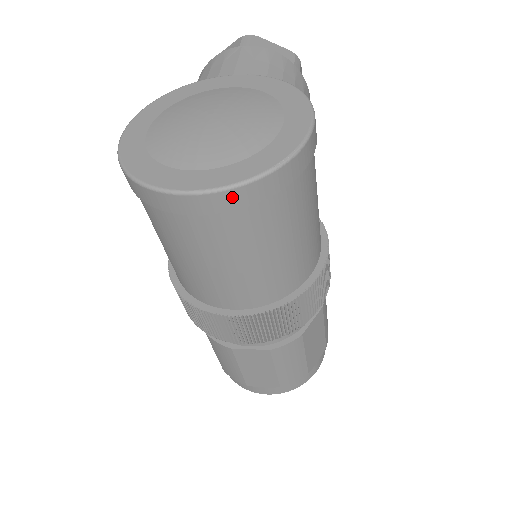
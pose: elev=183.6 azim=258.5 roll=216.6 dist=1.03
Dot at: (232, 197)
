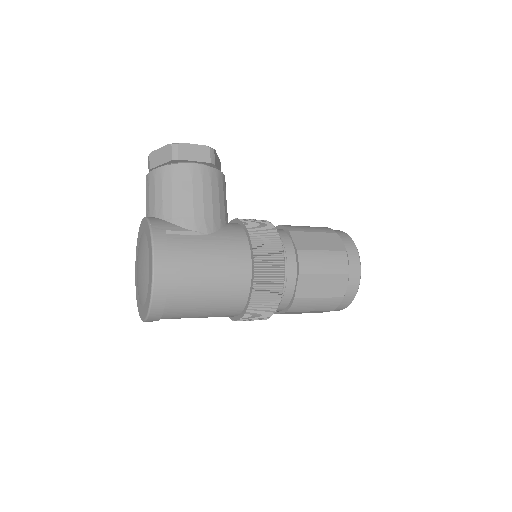
Dot at: (153, 317)
